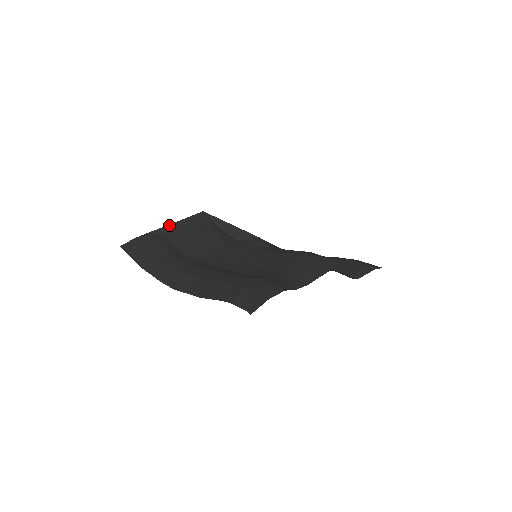
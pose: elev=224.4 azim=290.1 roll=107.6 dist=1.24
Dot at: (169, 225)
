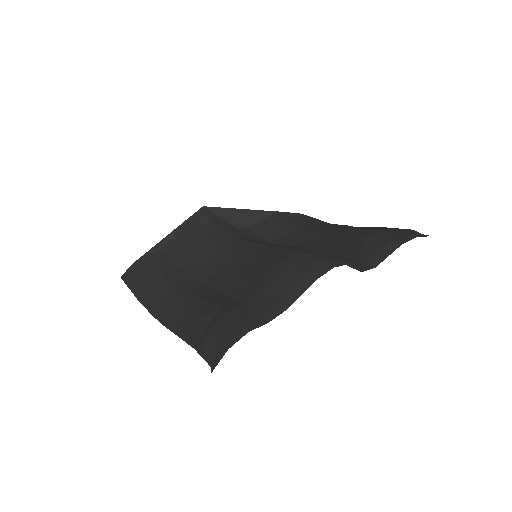
Dot at: (166, 237)
